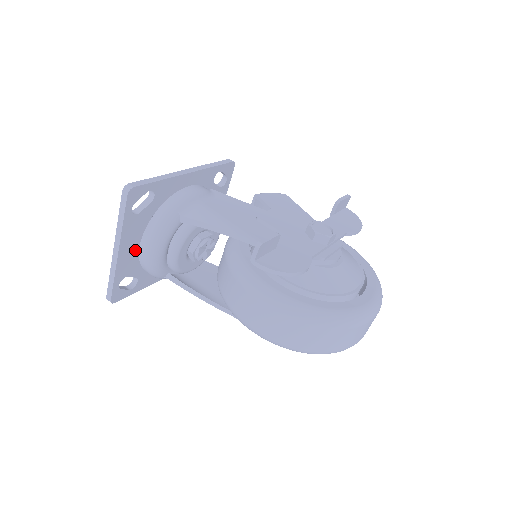
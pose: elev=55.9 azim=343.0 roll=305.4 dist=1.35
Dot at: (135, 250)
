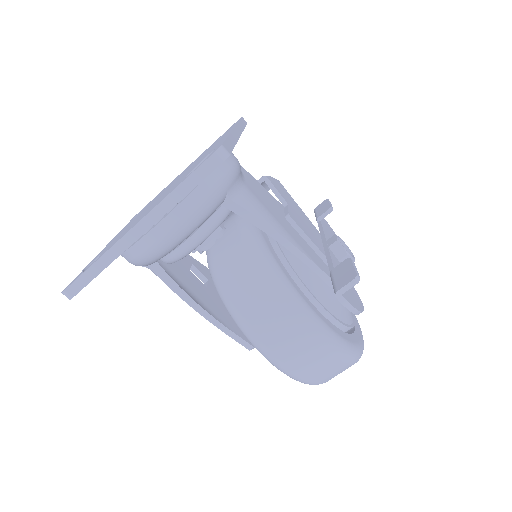
Dot at: occluded
